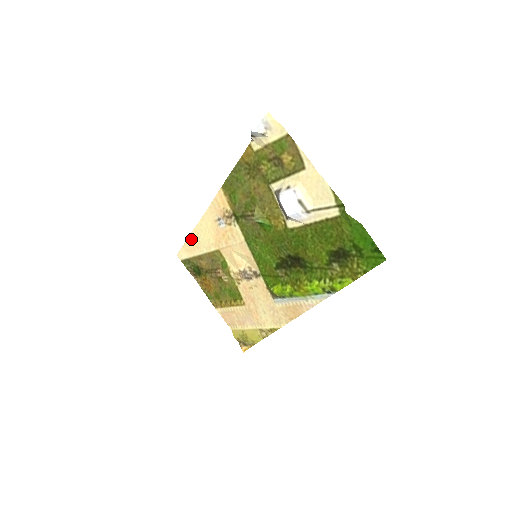
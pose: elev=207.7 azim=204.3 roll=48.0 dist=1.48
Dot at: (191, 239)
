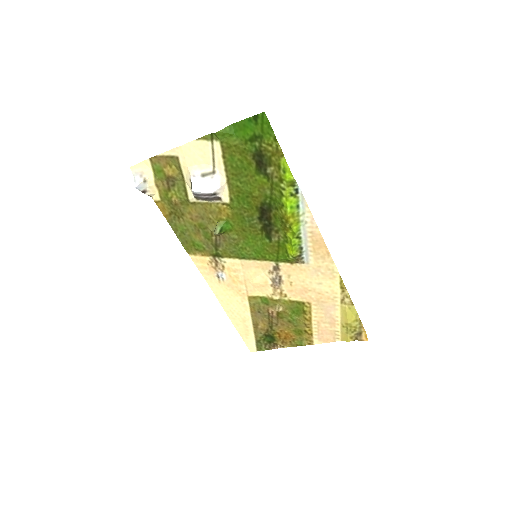
Dot at: (235, 322)
